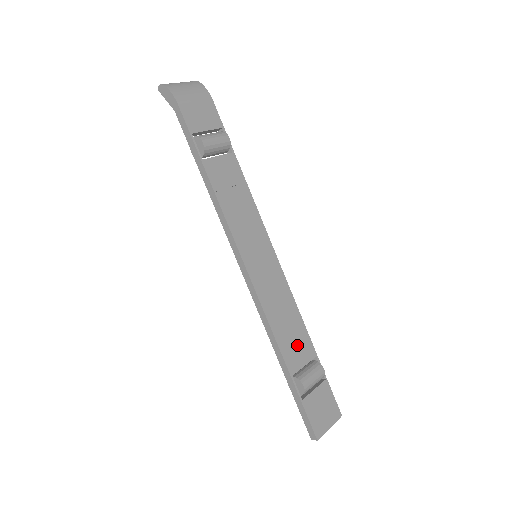
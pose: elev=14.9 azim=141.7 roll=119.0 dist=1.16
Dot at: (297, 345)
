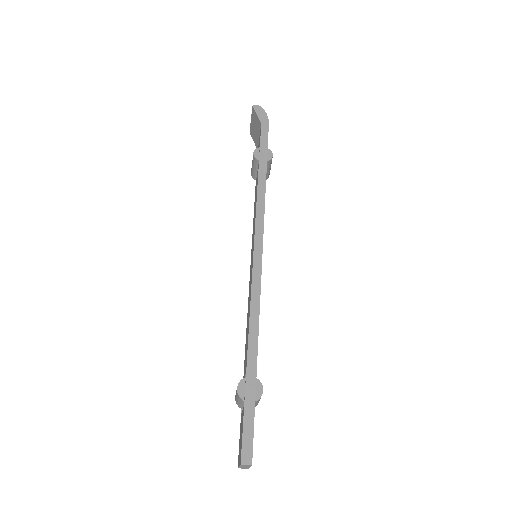
Dot at: occluded
